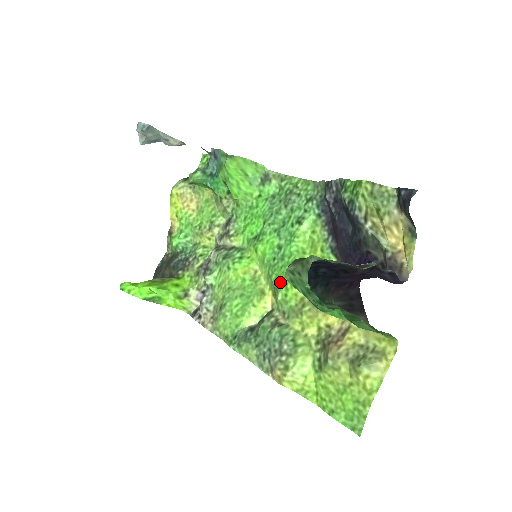
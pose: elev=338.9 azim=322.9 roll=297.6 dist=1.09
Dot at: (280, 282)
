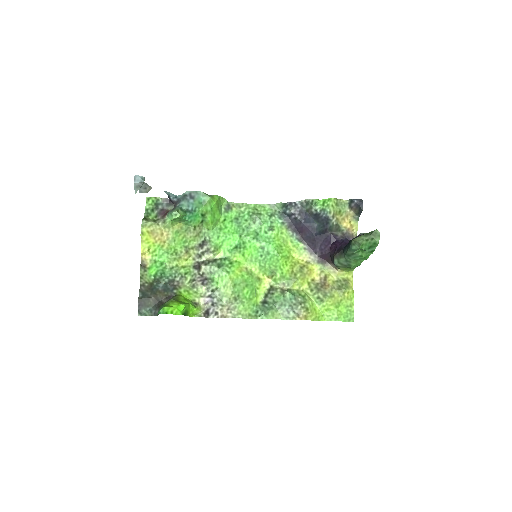
Dot at: (274, 267)
